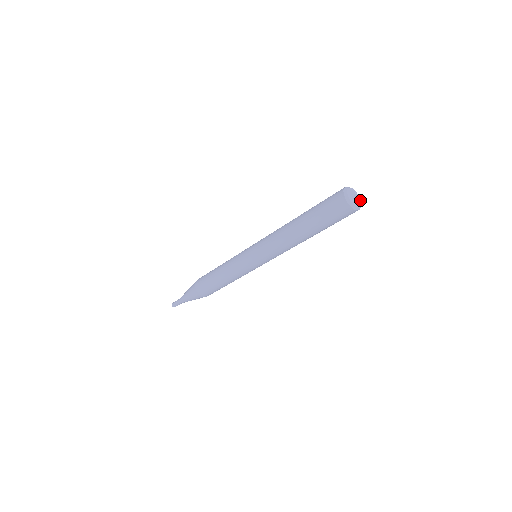
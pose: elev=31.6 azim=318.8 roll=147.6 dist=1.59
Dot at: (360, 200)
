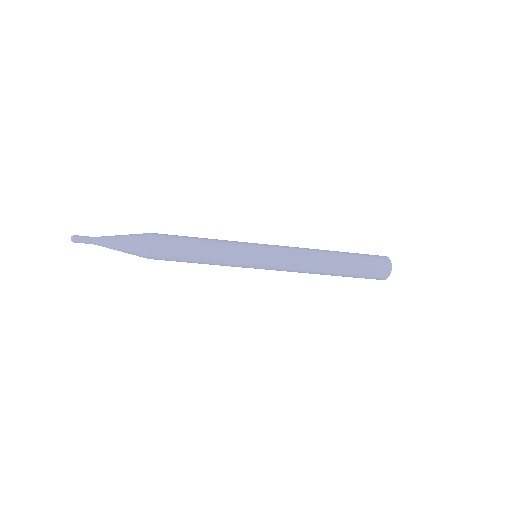
Dot at: occluded
